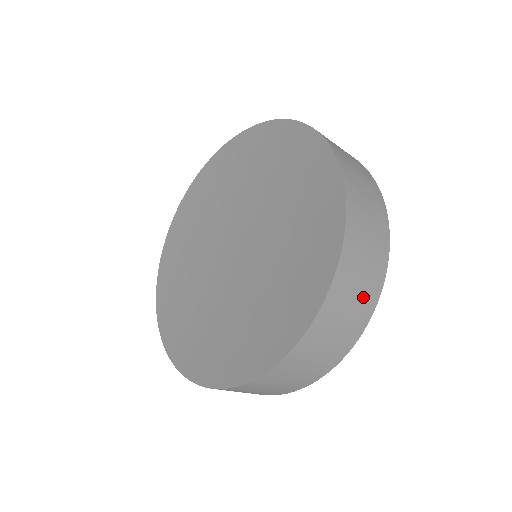
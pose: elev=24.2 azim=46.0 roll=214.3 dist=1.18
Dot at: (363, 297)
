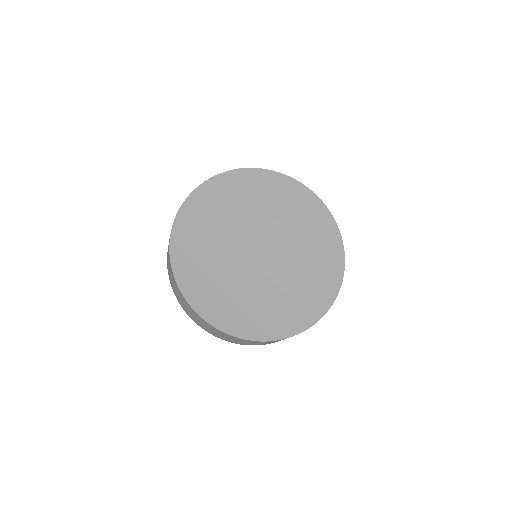
Dot at: occluded
